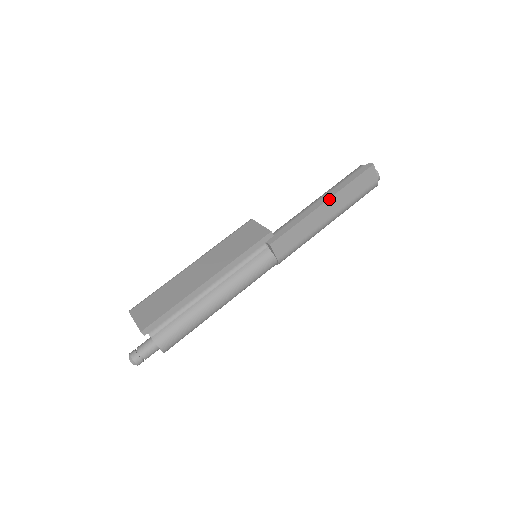
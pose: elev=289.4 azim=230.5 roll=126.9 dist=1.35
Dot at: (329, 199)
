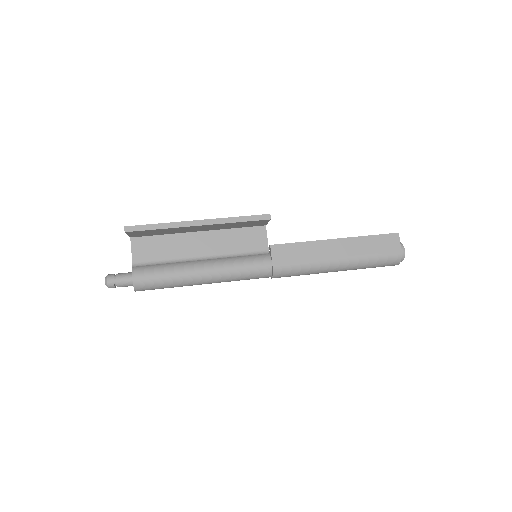
Dot at: (343, 239)
